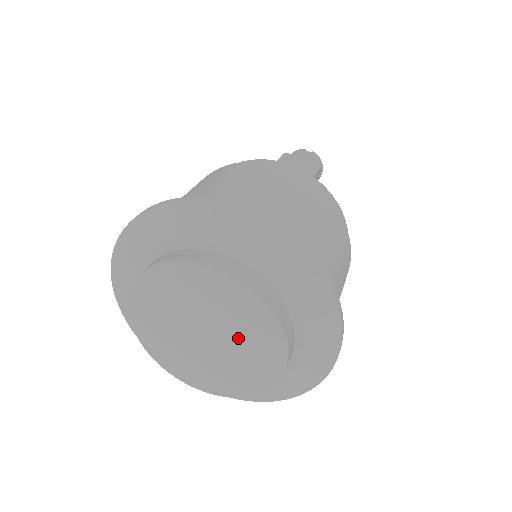
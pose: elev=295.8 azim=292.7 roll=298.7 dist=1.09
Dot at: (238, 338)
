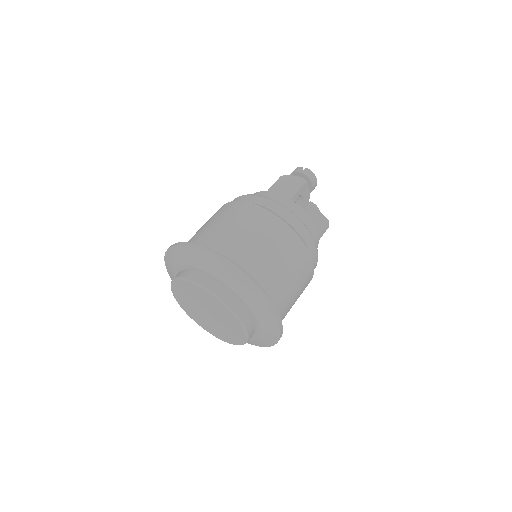
Dot at: (220, 315)
